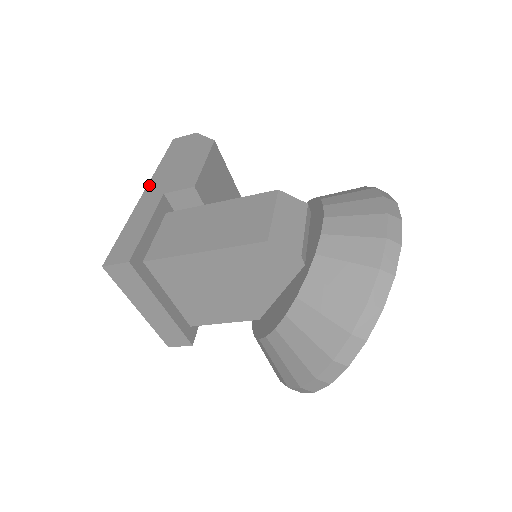
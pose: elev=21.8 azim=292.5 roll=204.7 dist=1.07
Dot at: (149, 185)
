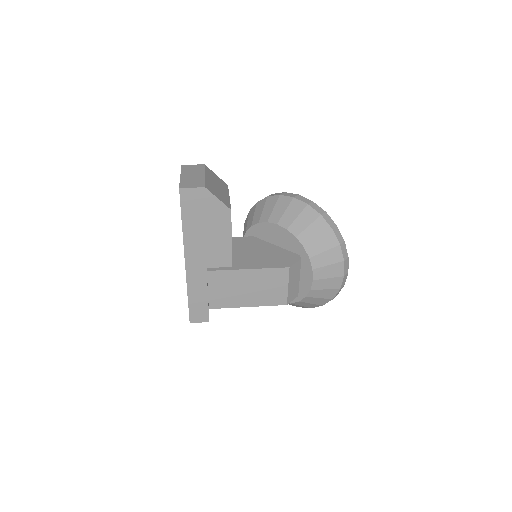
Dot at: (186, 255)
